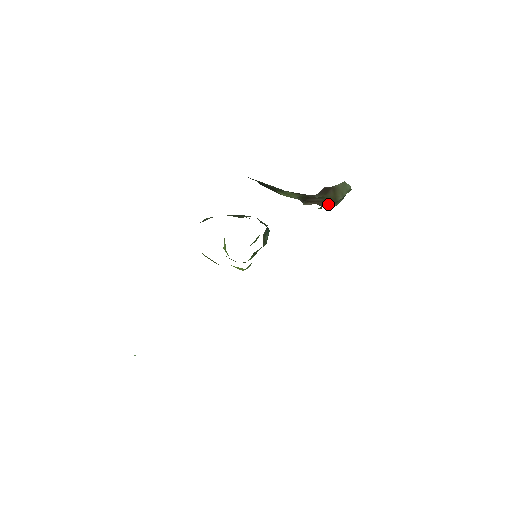
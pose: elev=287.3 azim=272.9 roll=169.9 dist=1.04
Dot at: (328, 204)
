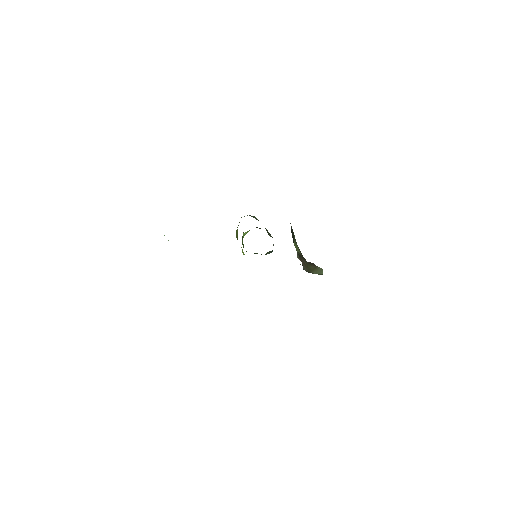
Dot at: (306, 269)
